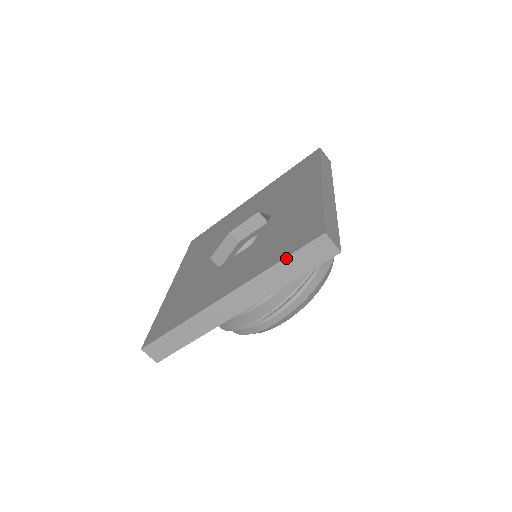
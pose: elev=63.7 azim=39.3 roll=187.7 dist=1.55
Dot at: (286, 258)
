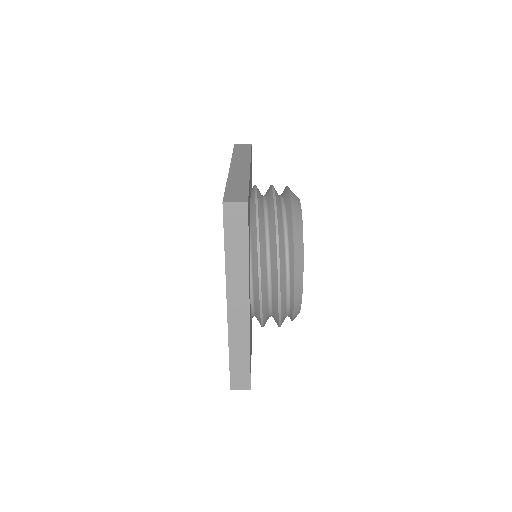
Dot at: (225, 243)
